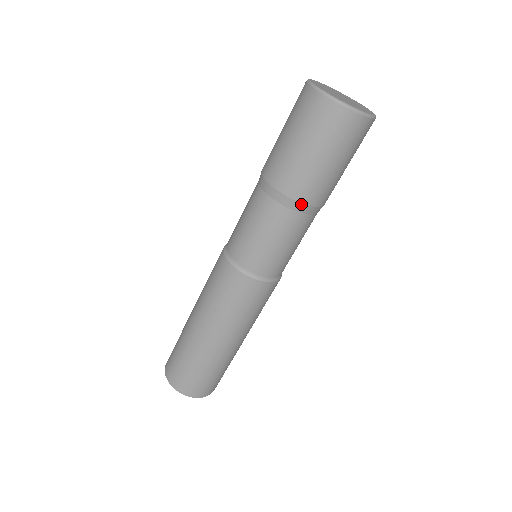
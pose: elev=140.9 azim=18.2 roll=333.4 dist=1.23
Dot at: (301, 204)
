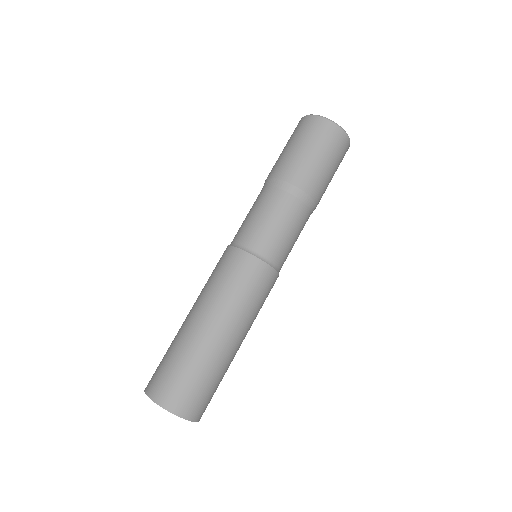
Dot at: (310, 198)
